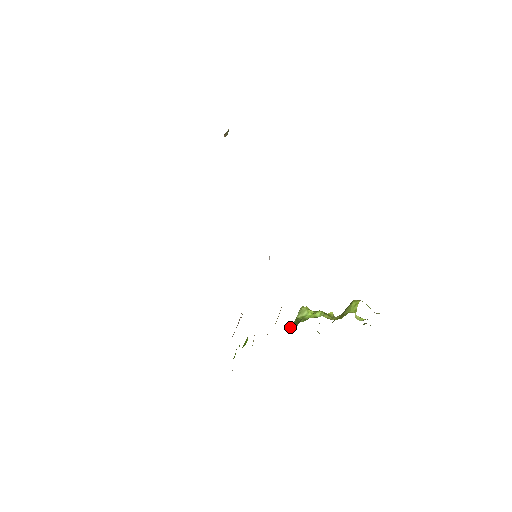
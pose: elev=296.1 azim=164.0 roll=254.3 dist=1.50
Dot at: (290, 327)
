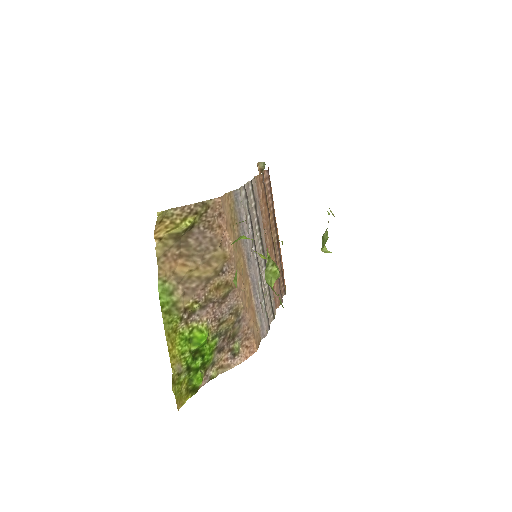
Dot at: occluded
